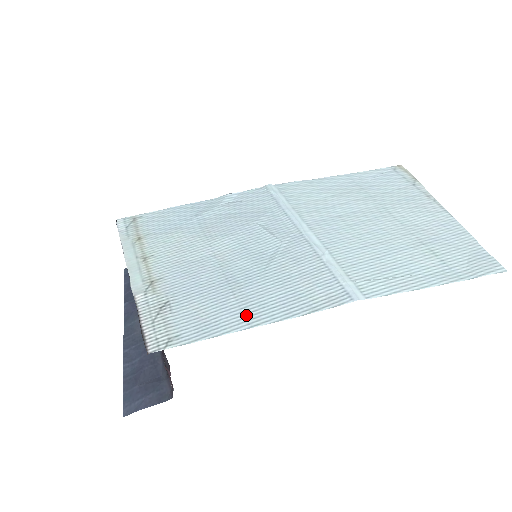
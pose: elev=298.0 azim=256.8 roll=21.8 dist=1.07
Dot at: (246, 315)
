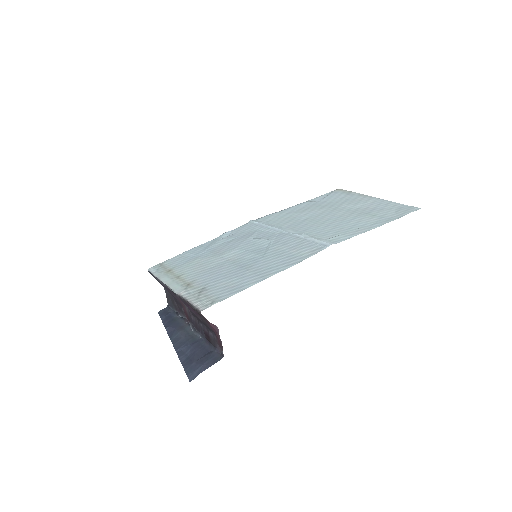
Dot at: (260, 275)
